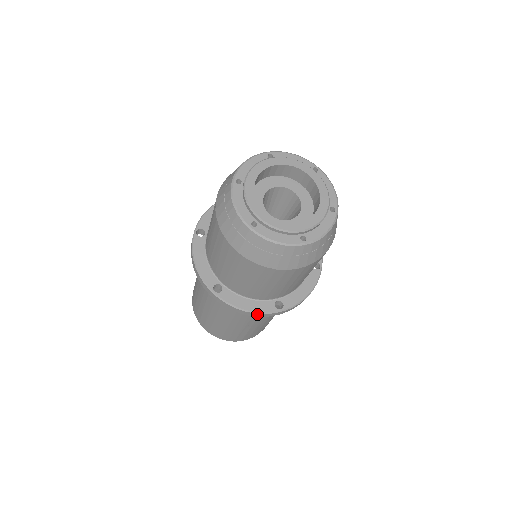
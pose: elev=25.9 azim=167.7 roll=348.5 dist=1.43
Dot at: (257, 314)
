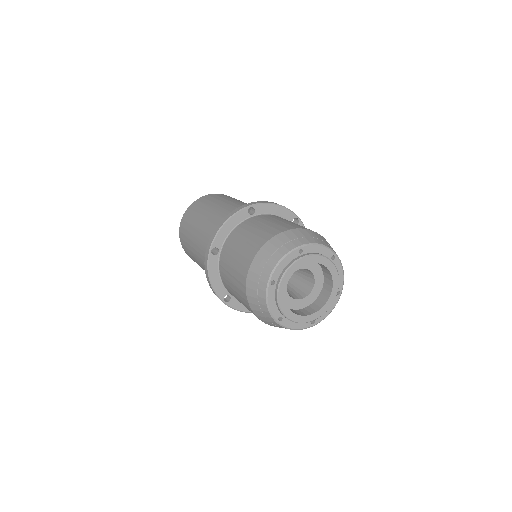
Dot at: occluded
